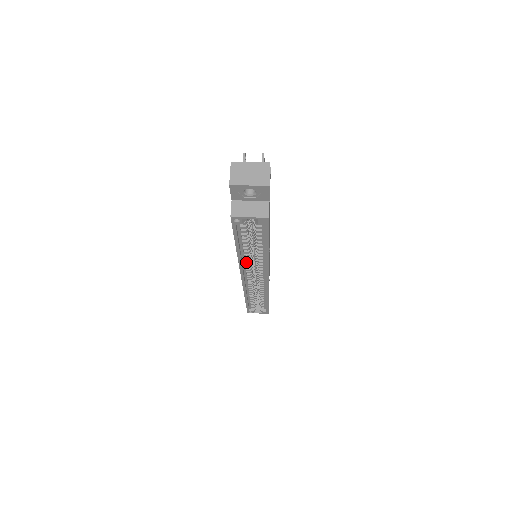
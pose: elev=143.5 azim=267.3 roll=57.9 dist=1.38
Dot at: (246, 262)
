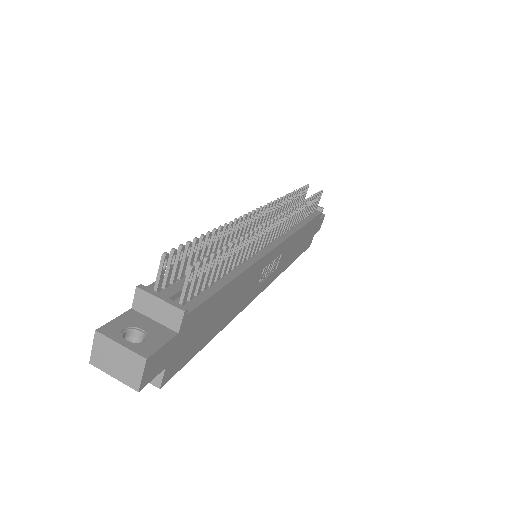
Dot at: occluded
